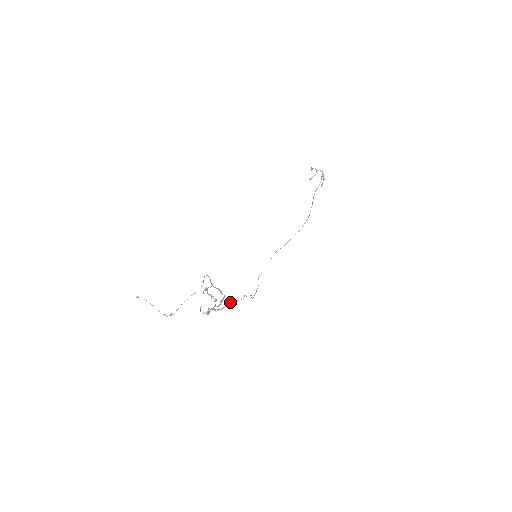
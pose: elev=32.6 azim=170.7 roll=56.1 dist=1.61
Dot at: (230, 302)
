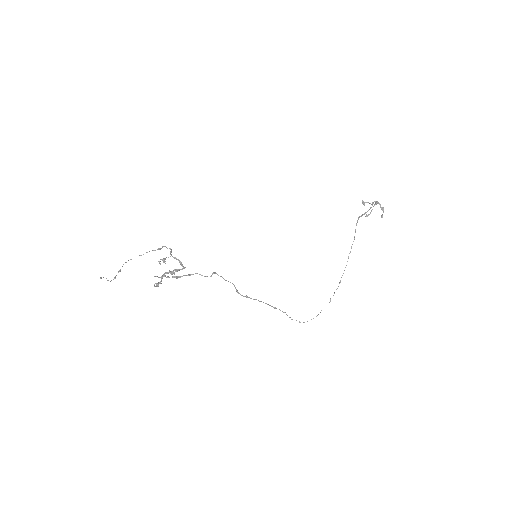
Dot at: (190, 274)
